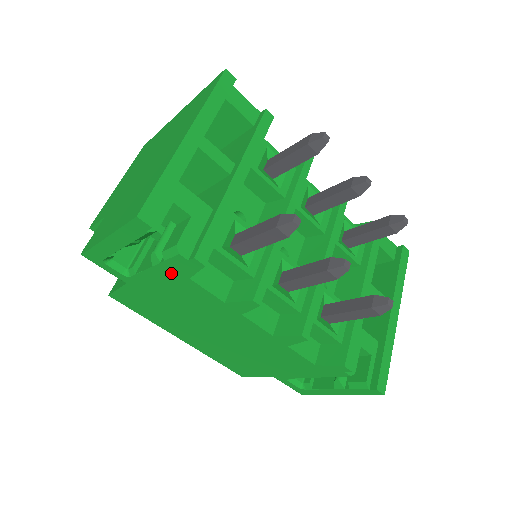
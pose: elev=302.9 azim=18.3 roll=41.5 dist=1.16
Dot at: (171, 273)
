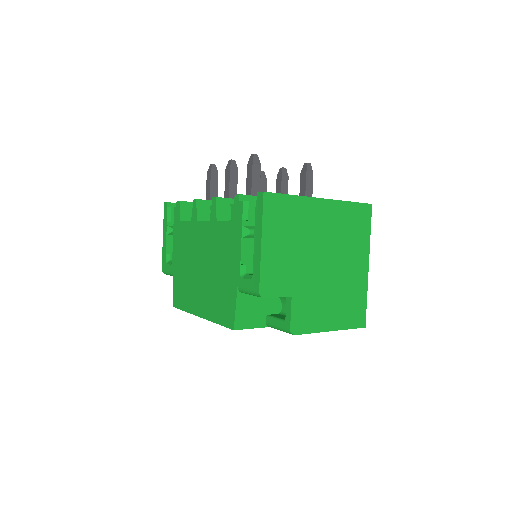
Dot at: (177, 228)
